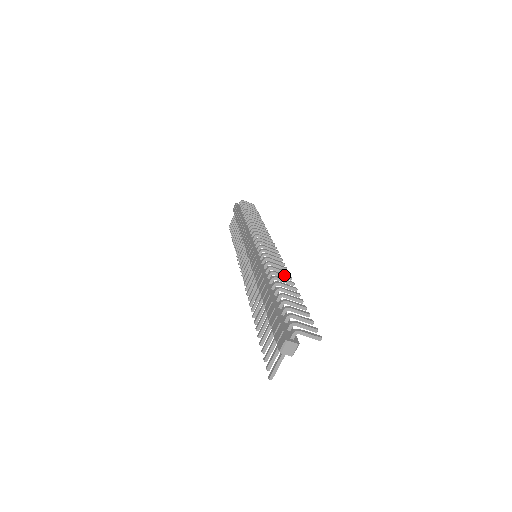
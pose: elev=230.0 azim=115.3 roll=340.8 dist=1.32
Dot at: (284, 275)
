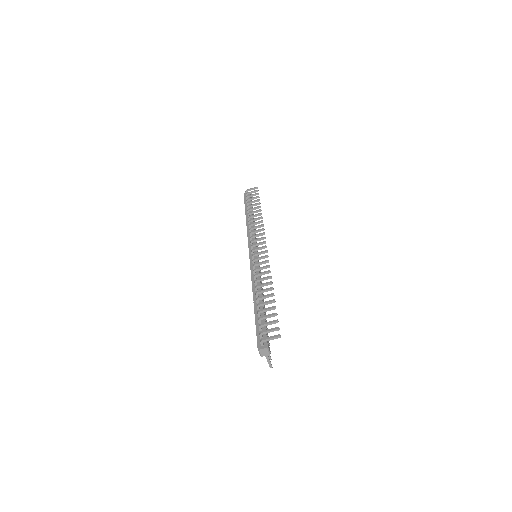
Dot at: (264, 278)
